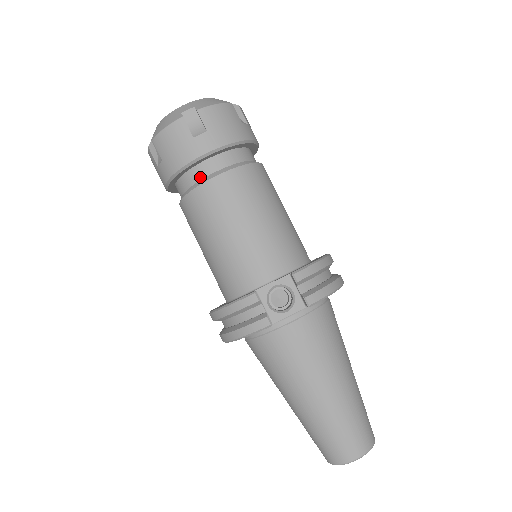
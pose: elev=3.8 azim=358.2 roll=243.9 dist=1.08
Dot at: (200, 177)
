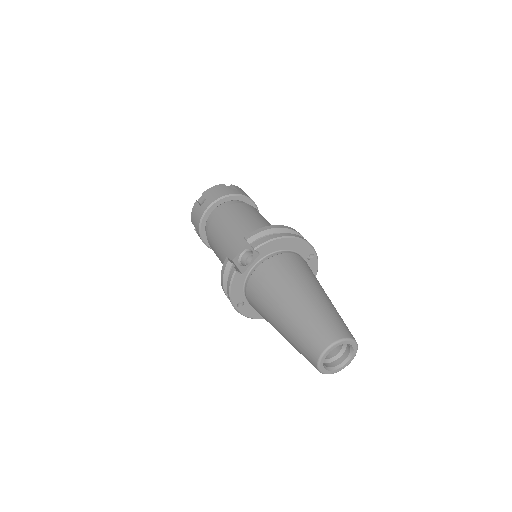
Dot at: occluded
